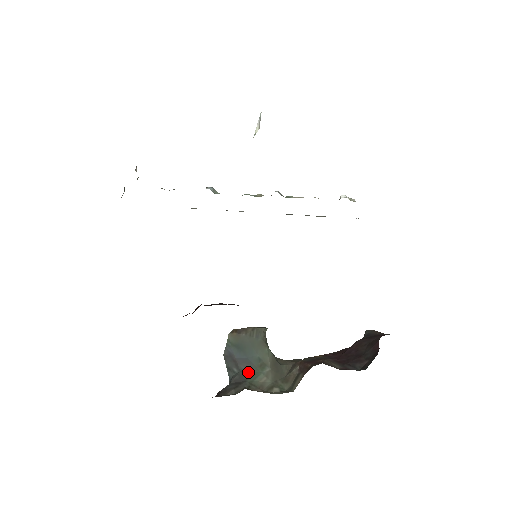
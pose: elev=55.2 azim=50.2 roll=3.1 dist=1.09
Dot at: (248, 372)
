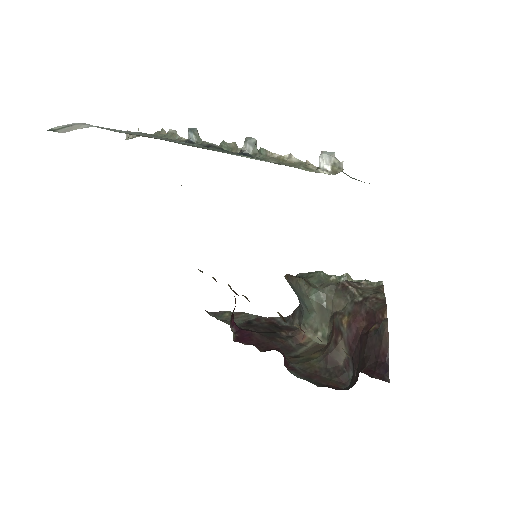
Dot at: (303, 311)
